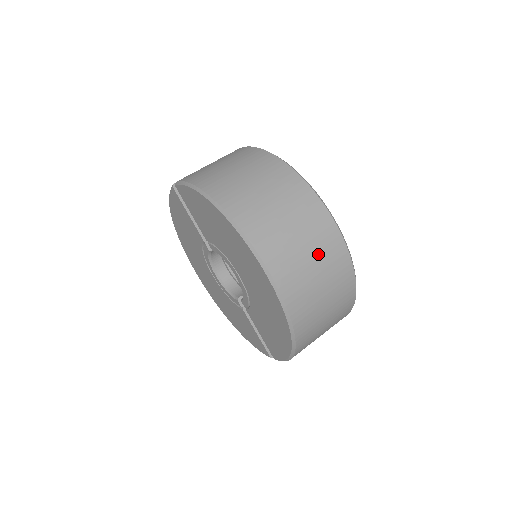
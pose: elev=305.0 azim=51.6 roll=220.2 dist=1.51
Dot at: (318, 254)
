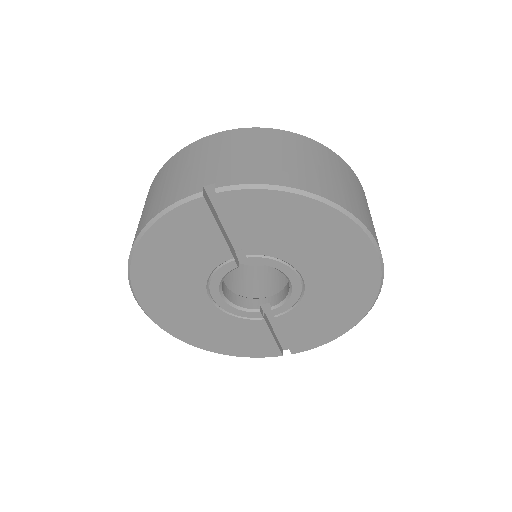
Dot at: occluded
